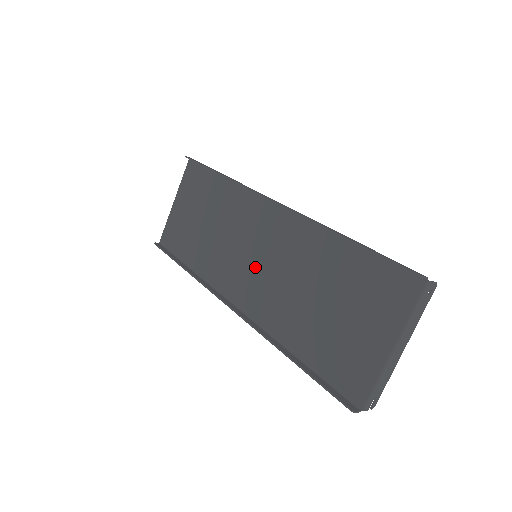
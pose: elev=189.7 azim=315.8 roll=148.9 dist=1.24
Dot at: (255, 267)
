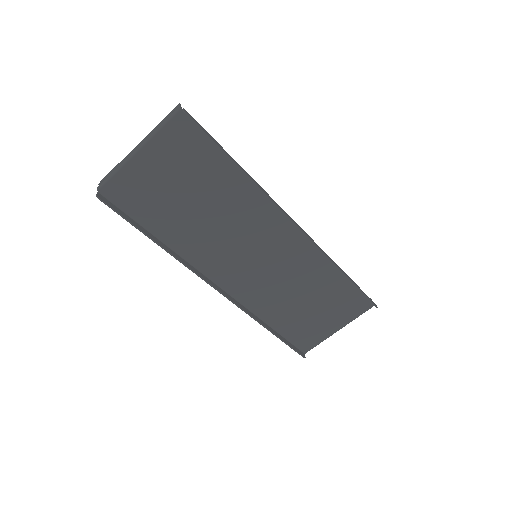
Dot at: (253, 265)
